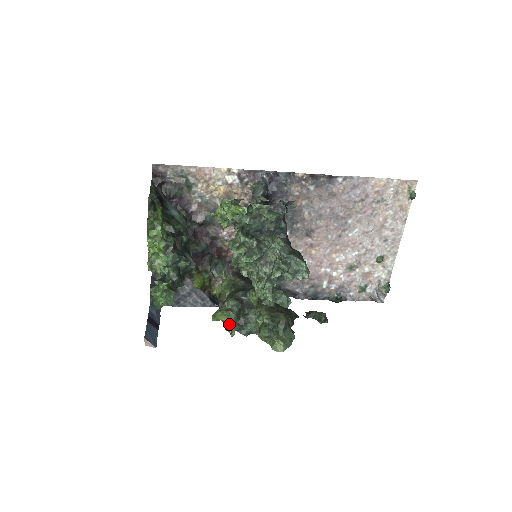
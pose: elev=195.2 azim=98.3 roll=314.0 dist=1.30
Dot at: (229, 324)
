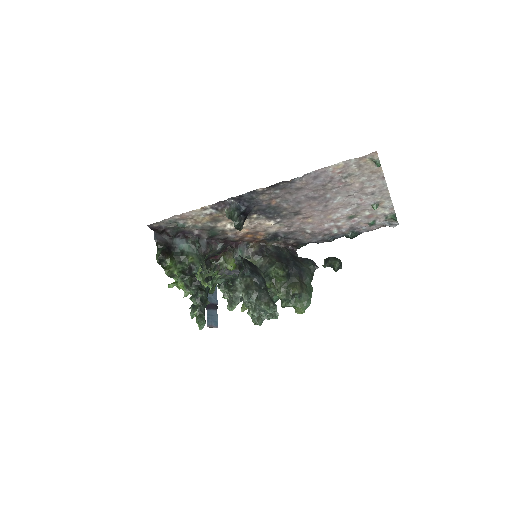
Dot at: occluded
